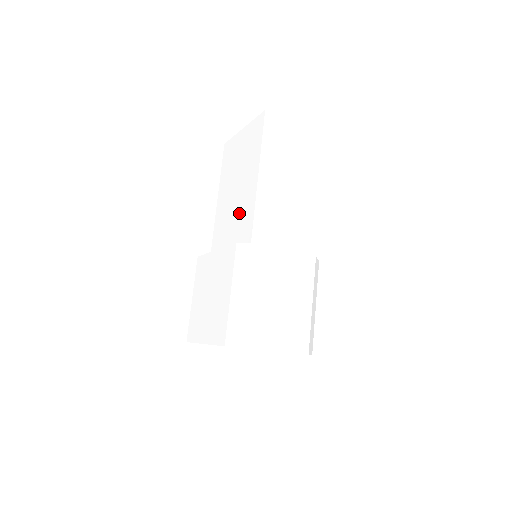
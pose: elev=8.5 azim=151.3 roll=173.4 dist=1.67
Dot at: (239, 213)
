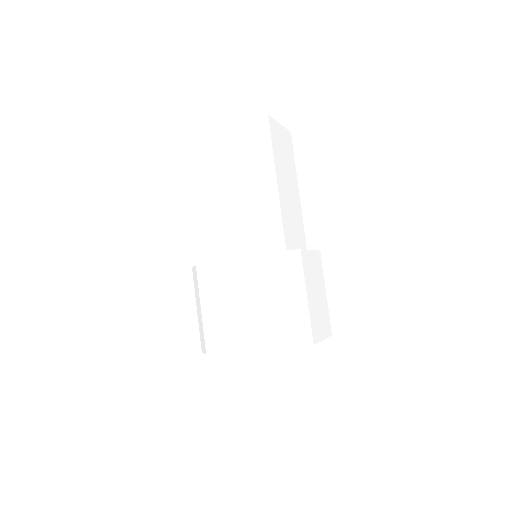
Dot at: (251, 218)
